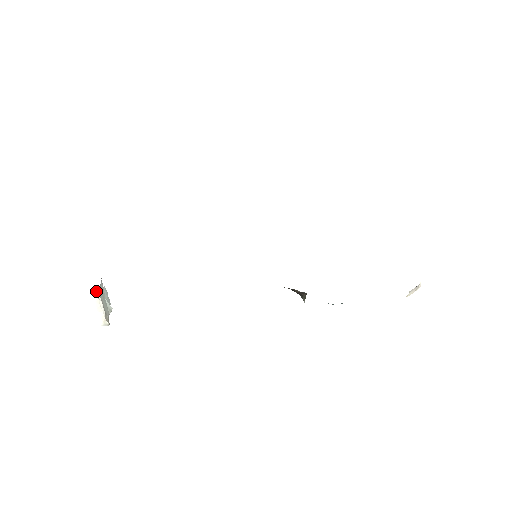
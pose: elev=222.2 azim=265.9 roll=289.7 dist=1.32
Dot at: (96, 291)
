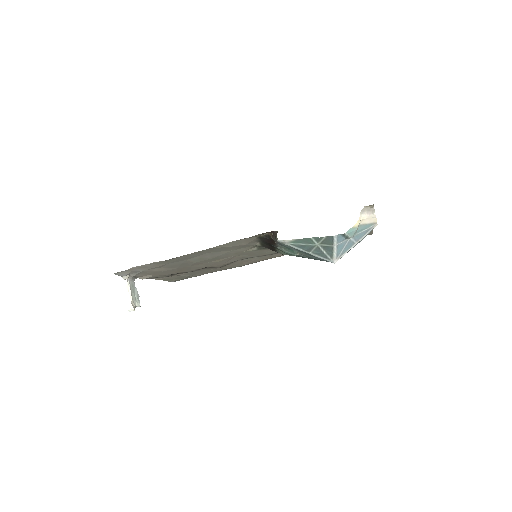
Dot at: (126, 276)
